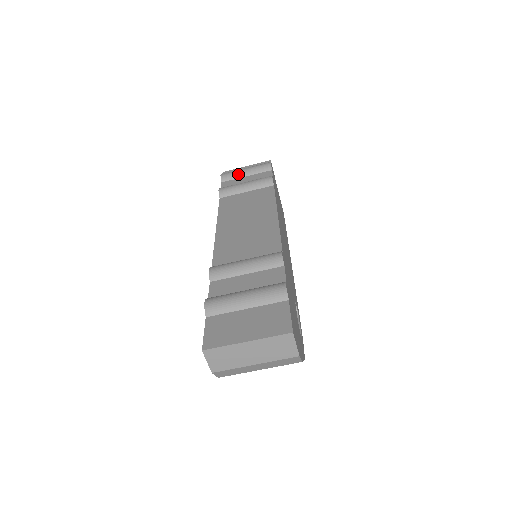
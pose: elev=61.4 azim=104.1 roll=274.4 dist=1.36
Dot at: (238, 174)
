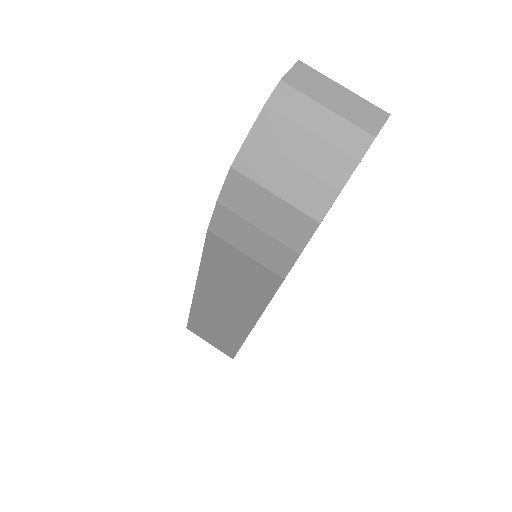
Dot at: occluded
